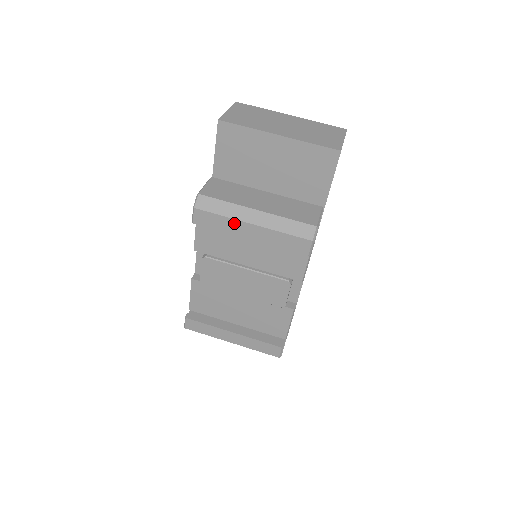
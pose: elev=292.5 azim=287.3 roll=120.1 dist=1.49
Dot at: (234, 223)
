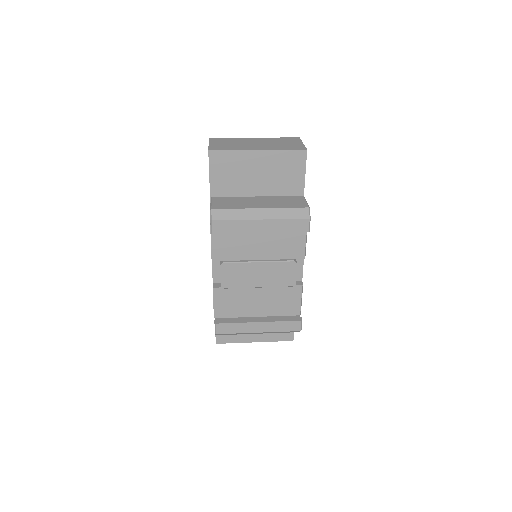
Dot at: (246, 223)
